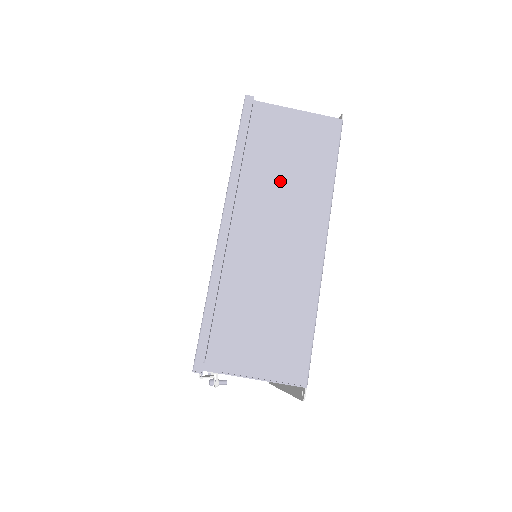
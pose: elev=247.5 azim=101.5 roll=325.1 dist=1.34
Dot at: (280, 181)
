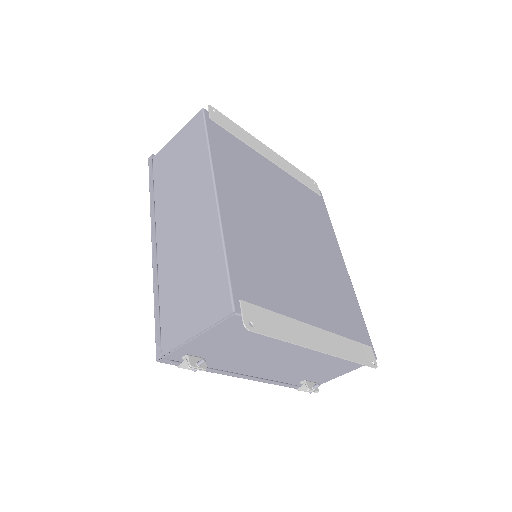
Dot at: (178, 184)
